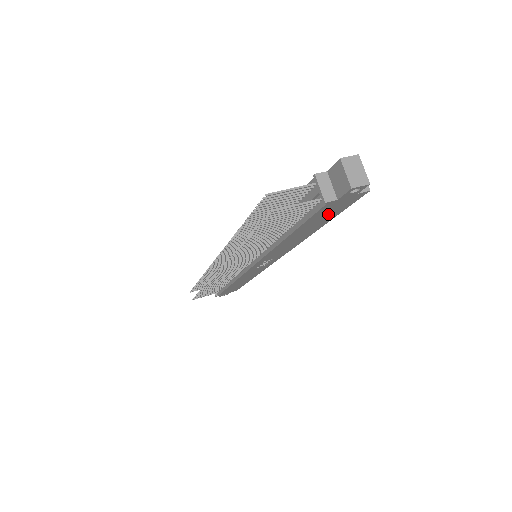
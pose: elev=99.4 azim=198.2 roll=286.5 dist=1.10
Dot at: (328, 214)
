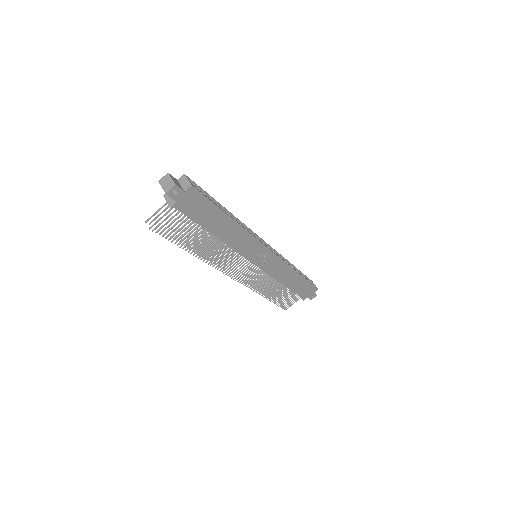
Dot at: (203, 210)
